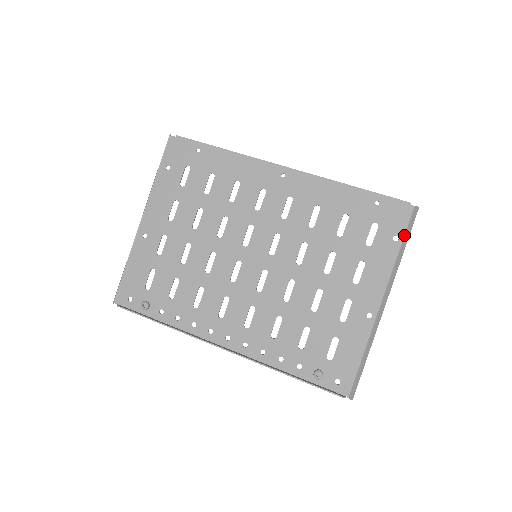
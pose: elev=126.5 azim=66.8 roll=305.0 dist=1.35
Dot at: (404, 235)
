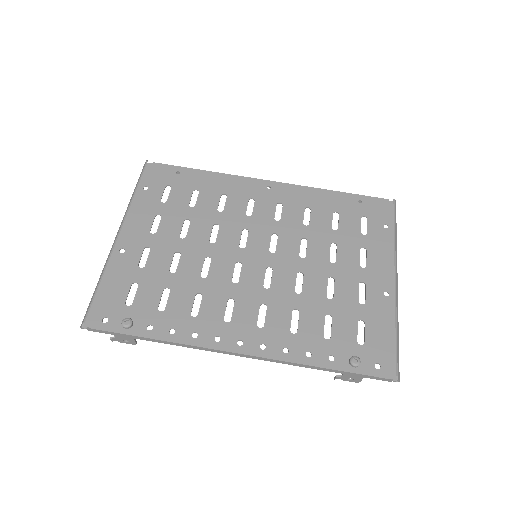
Dot at: occluded
